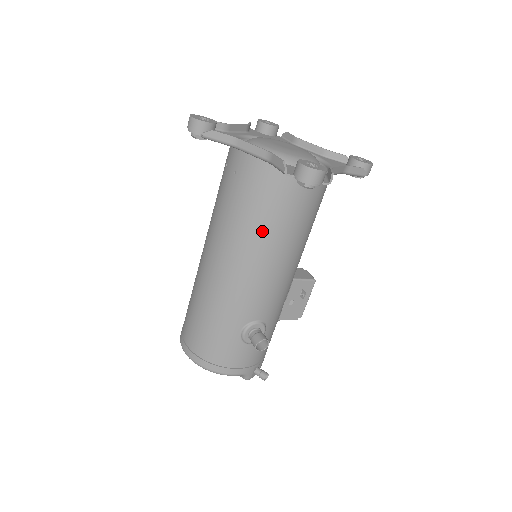
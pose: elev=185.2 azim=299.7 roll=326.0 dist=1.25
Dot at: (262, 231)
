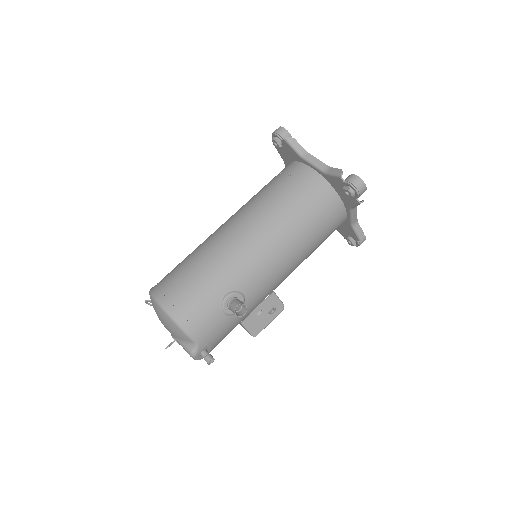
Dot at: (291, 219)
